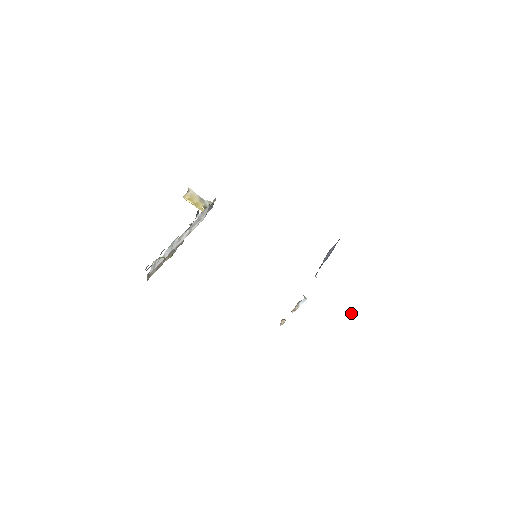
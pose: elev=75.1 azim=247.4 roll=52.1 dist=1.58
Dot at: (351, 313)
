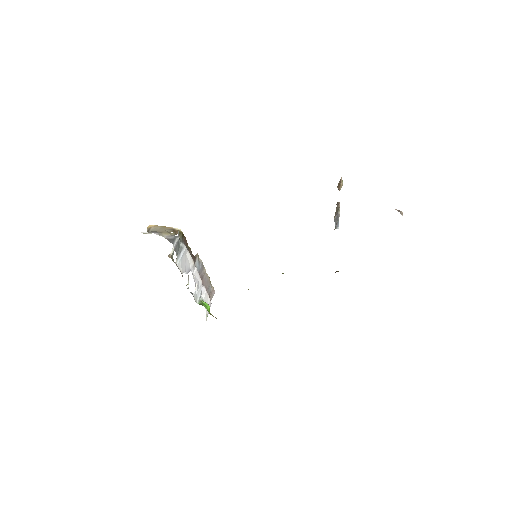
Dot at: (399, 211)
